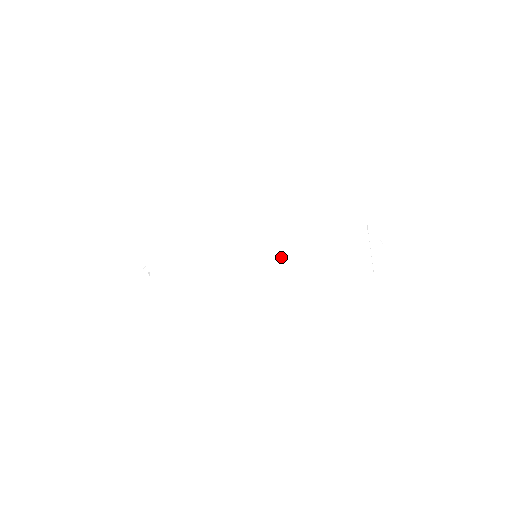
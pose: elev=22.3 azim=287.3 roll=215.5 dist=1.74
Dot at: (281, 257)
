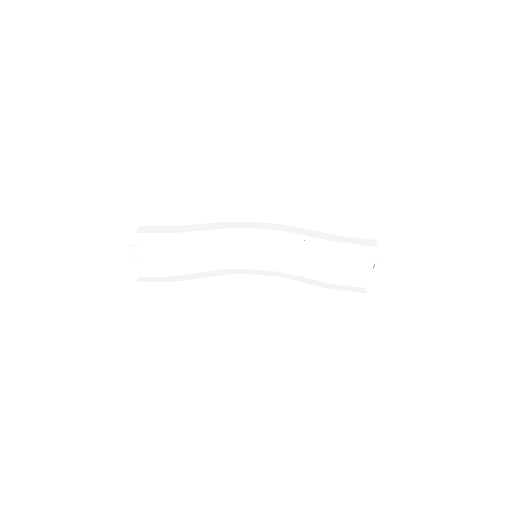
Dot at: (275, 263)
